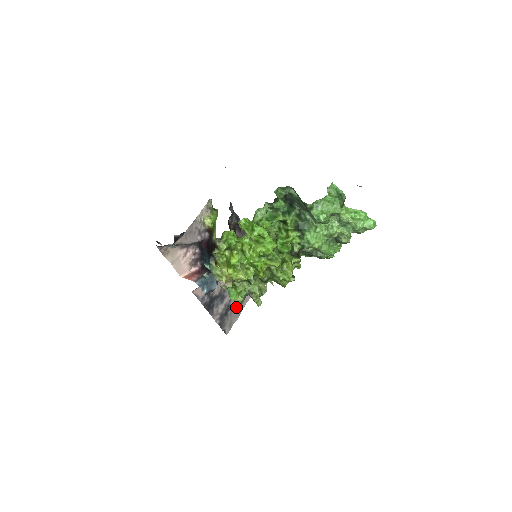
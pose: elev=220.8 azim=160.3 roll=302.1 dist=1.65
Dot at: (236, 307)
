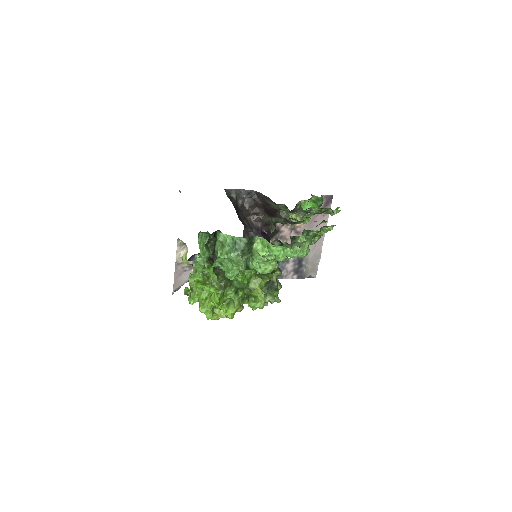
Dot at: (264, 305)
